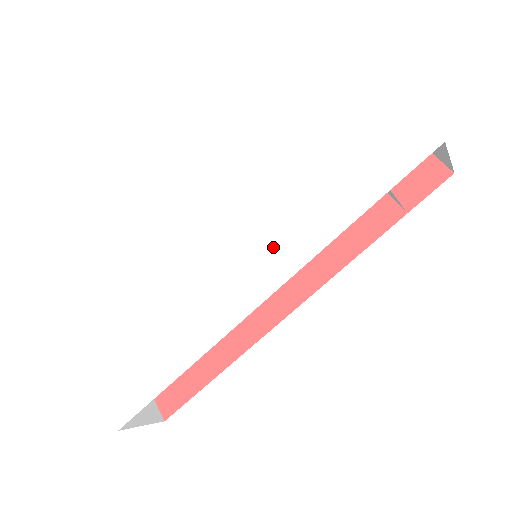
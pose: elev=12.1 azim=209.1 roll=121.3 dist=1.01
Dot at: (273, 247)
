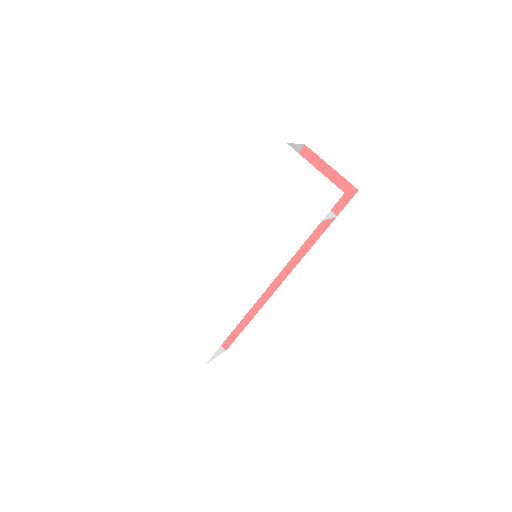
Dot at: (265, 257)
